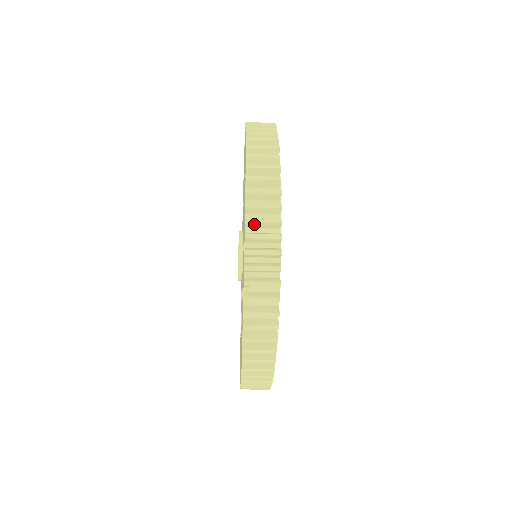
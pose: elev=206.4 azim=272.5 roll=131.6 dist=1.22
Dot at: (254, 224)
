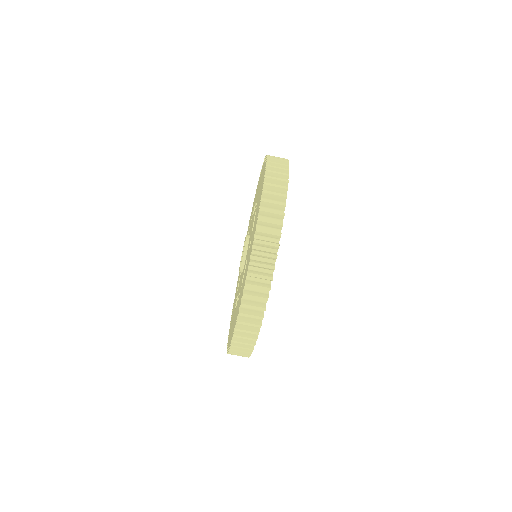
Dot at: occluded
